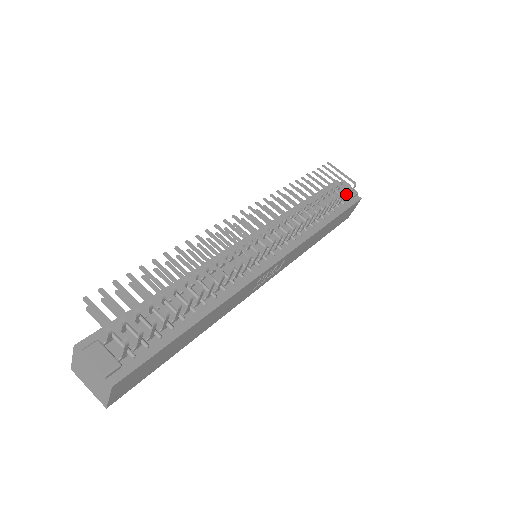
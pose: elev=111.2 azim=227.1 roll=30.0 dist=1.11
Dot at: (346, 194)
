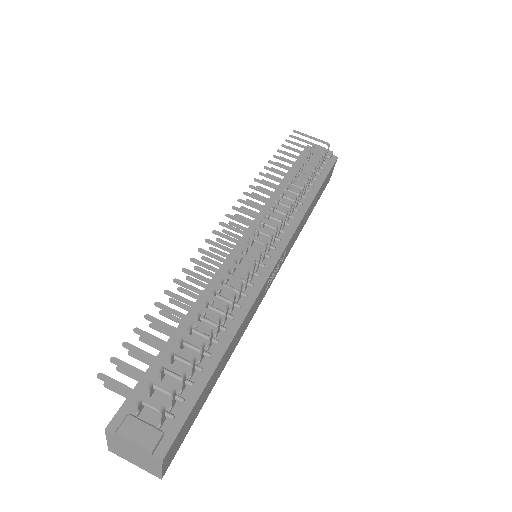
Dot at: occluded
